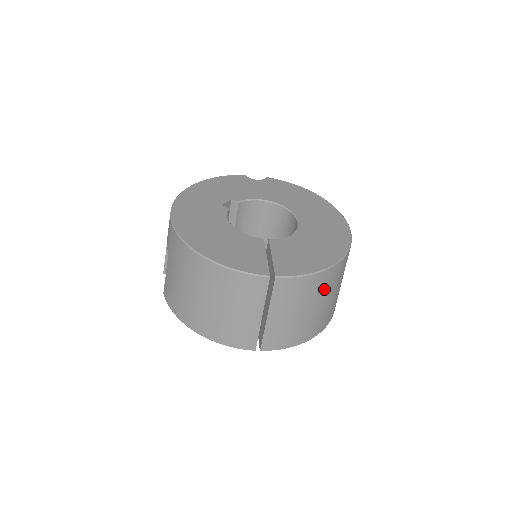
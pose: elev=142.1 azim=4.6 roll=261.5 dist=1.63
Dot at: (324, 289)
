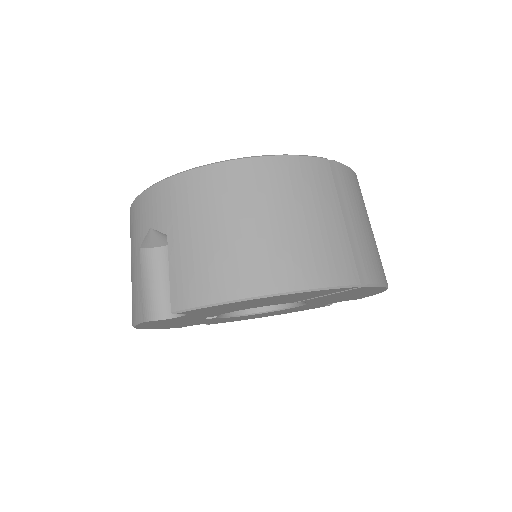
Dot at: occluded
